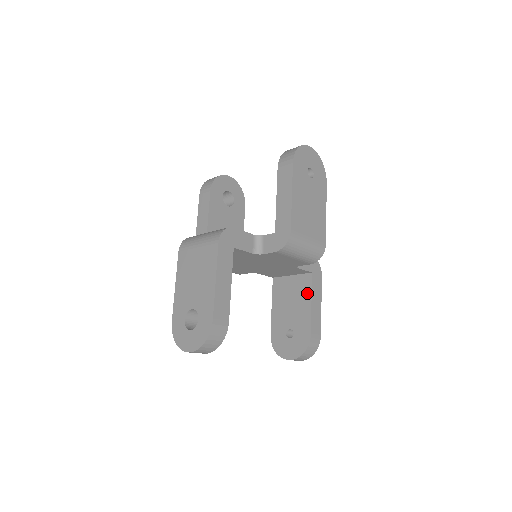
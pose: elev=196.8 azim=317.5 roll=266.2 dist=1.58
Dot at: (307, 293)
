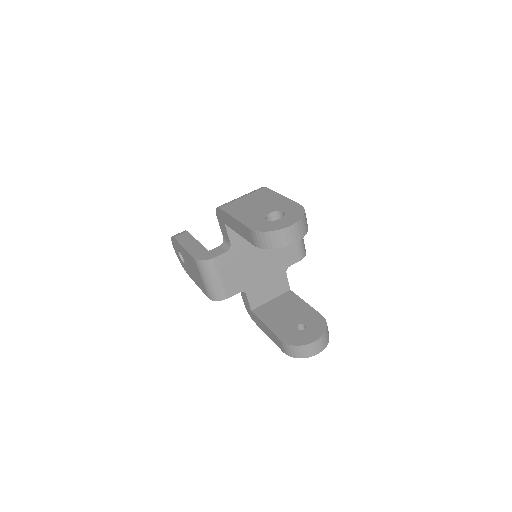
Dot at: (296, 300)
